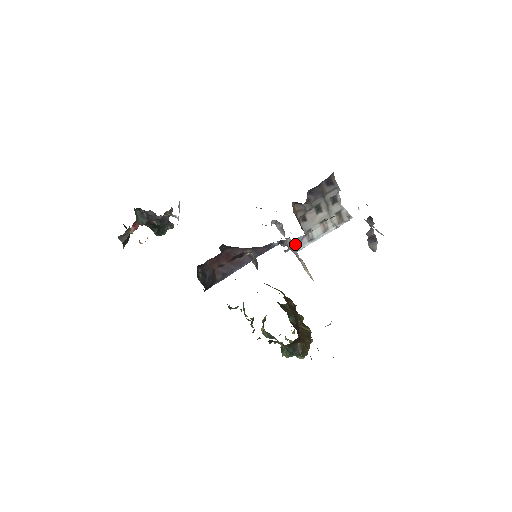
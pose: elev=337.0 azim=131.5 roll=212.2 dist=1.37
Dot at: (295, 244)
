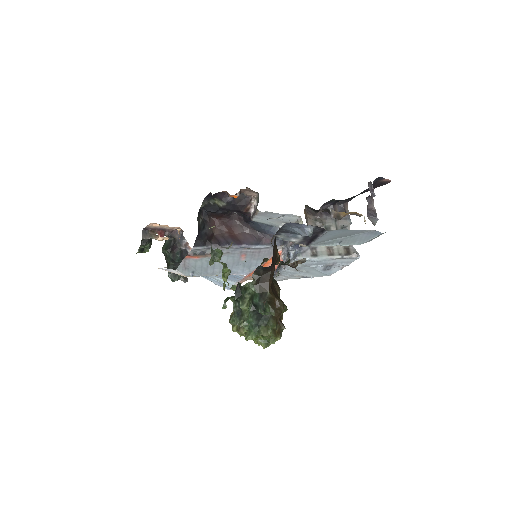
Dot at: (297, 252)
